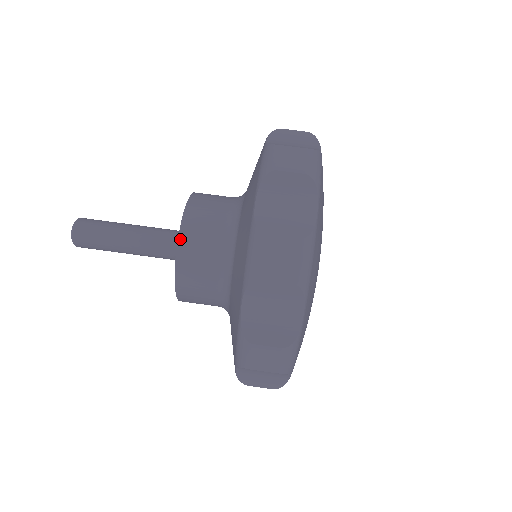
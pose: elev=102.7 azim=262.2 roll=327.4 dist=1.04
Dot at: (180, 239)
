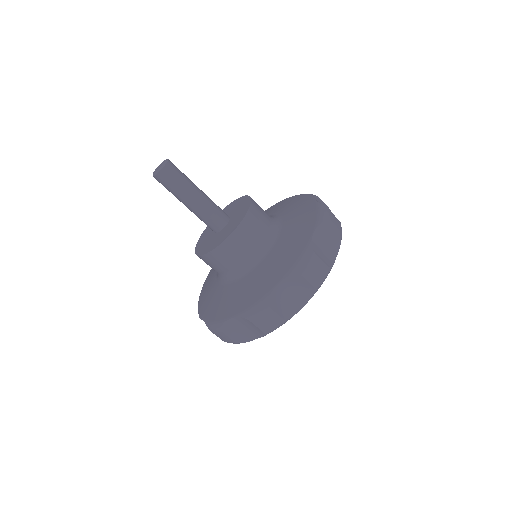
Dot at: (223, 243)
